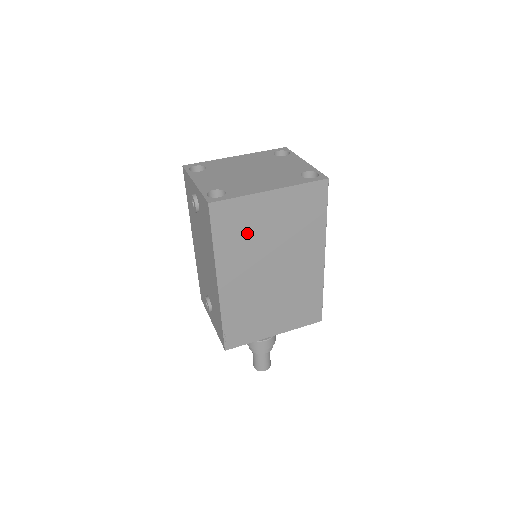
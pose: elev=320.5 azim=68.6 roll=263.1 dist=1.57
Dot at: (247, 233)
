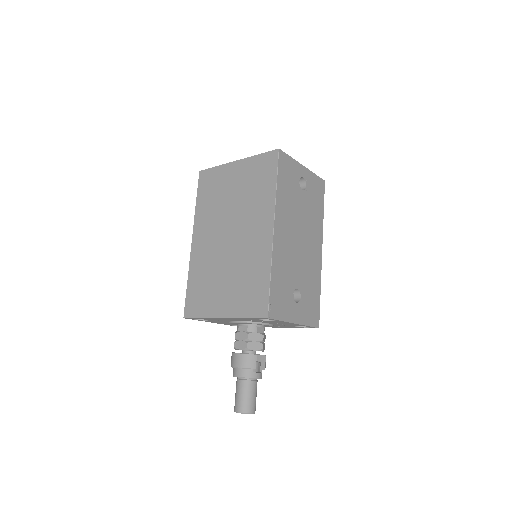
Dot at: (217, 197)
